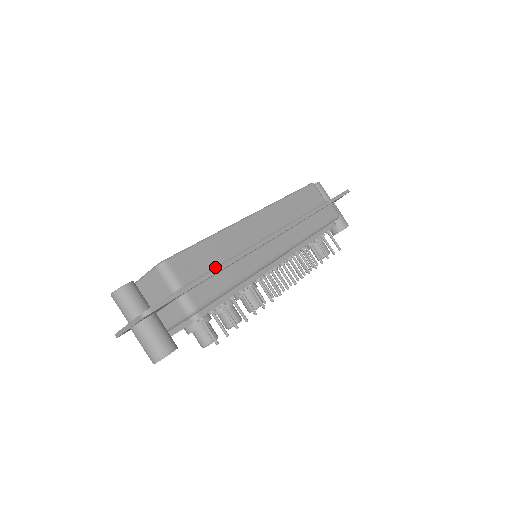
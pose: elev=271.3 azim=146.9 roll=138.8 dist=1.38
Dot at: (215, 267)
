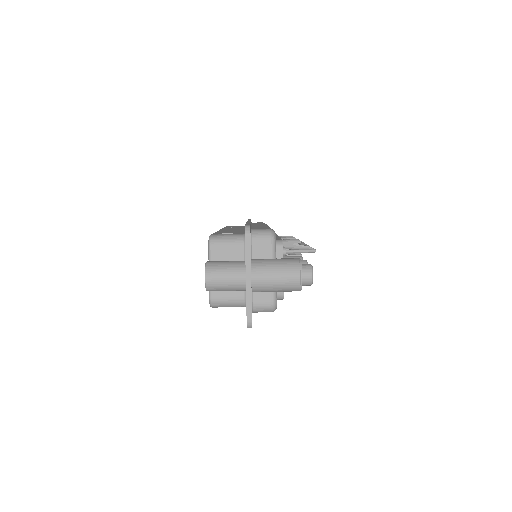
Dot at: occluded
